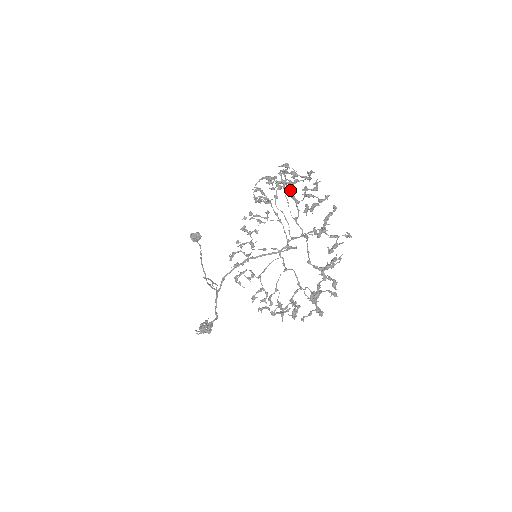
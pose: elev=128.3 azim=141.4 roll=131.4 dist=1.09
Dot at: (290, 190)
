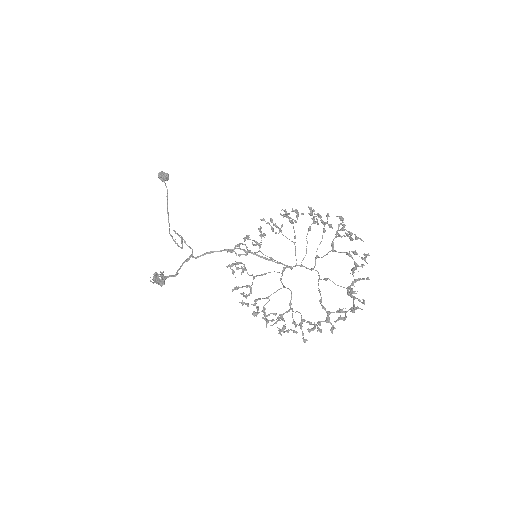
Dot at: occluded
